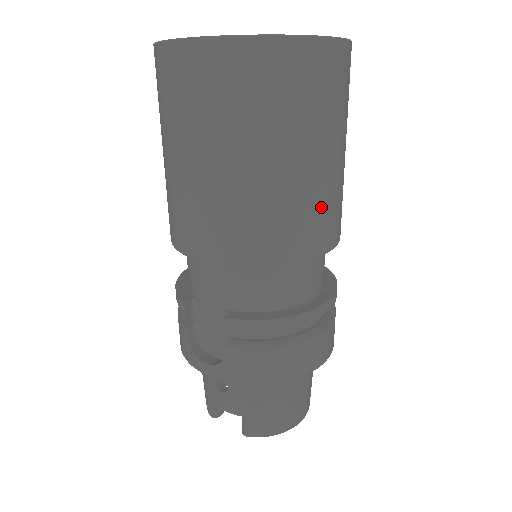
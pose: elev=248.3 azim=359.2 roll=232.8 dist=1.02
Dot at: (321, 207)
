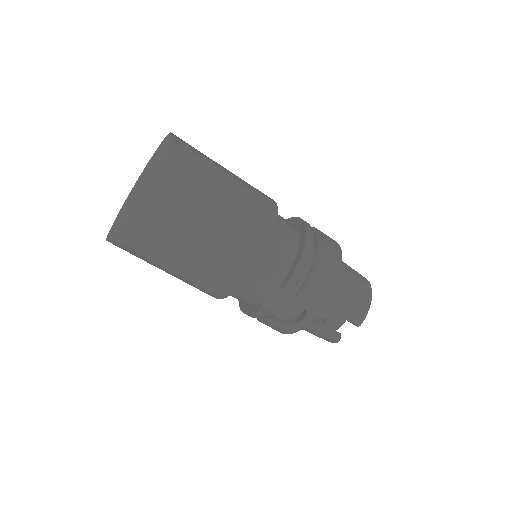
Dot at: (251, 201)
